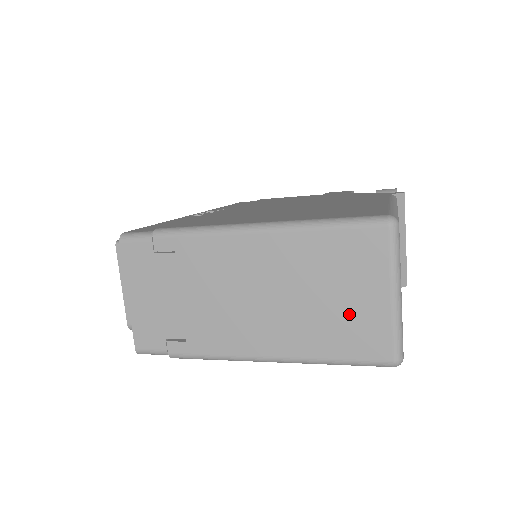
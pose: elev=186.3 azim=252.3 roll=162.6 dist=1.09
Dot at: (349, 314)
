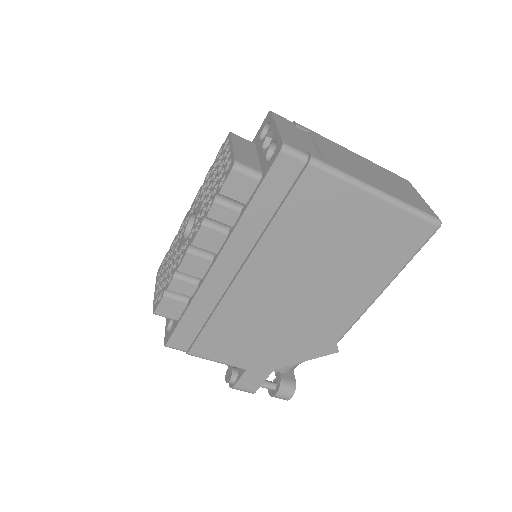
Dot at: (409, 195)
